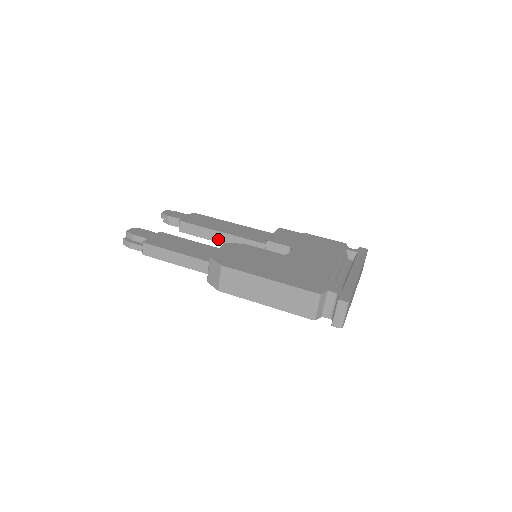
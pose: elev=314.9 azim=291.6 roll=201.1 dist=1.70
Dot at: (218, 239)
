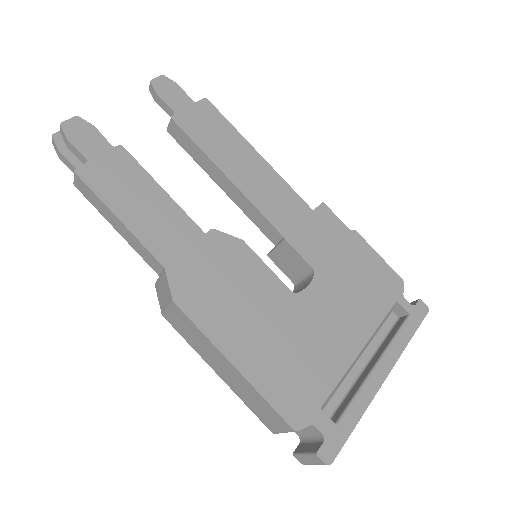
Dot at: (219, 181)
